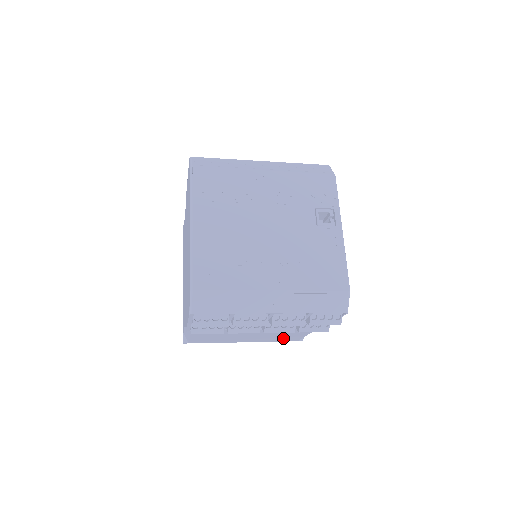
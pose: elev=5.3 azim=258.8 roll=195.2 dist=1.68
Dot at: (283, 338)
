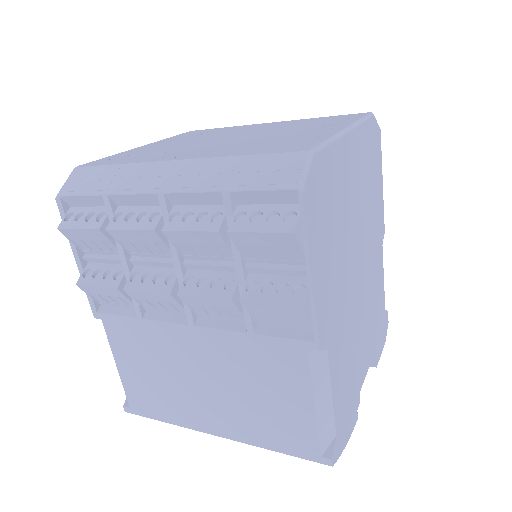
Dot at: (276, 422)
